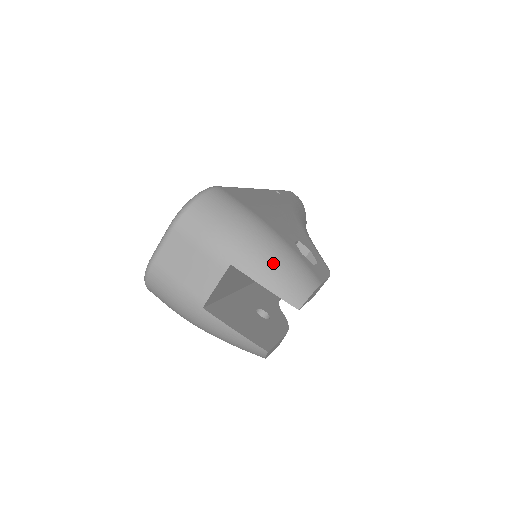
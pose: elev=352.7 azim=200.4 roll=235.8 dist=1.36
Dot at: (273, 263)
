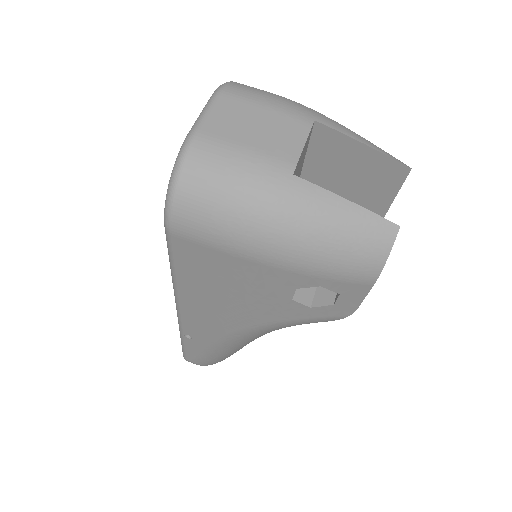
Dot at: occluded
